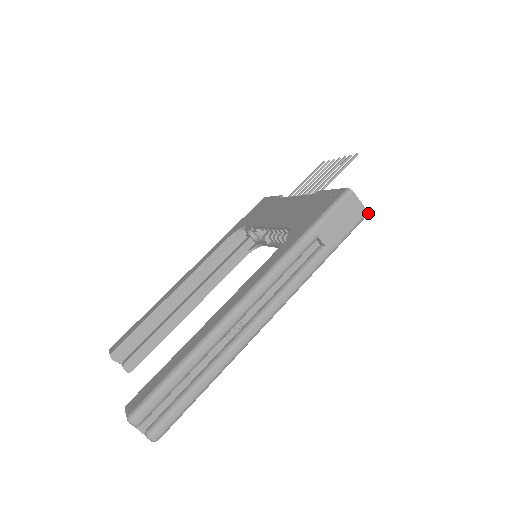
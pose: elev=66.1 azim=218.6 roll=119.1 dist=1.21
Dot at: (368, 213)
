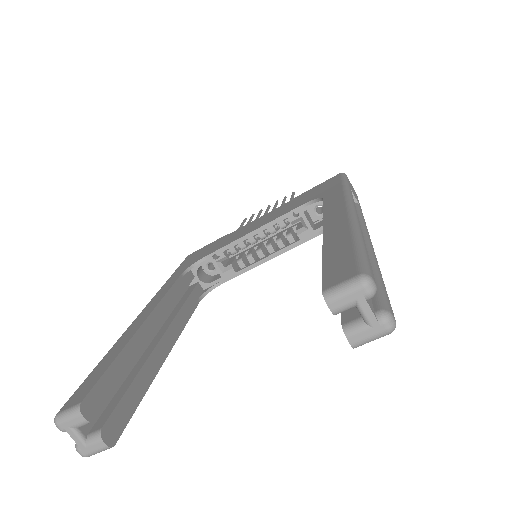
Dot at: occluded
